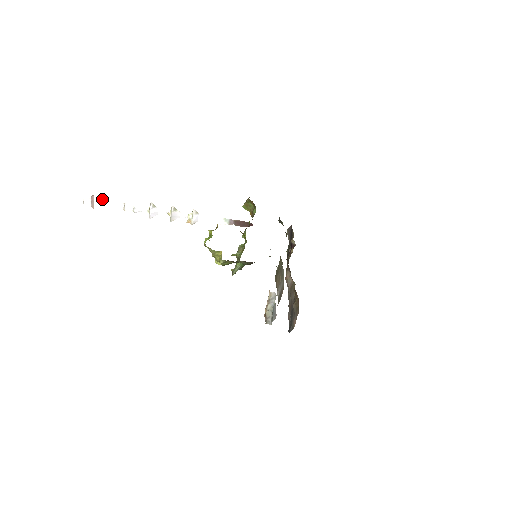
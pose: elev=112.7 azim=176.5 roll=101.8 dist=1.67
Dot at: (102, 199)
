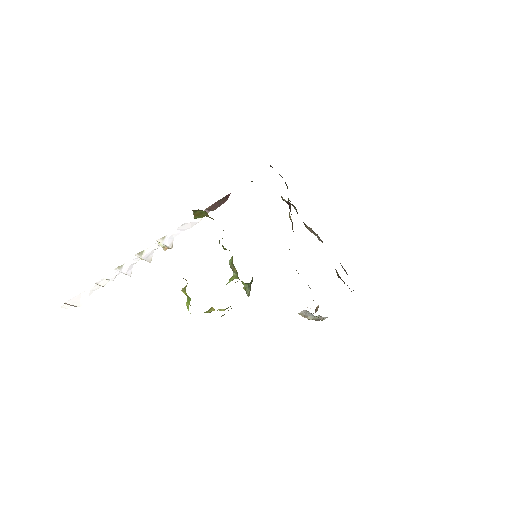
Dot at: (75, 297)
